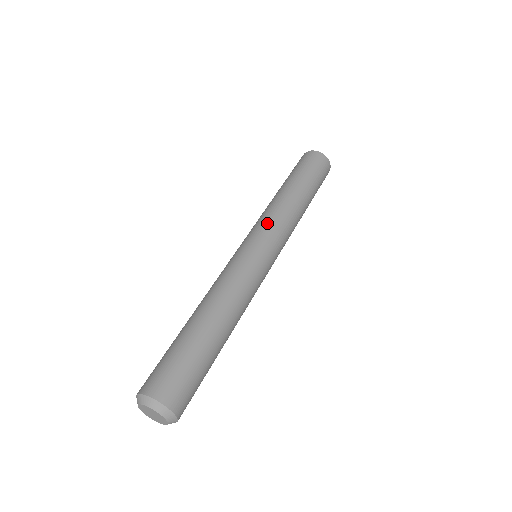
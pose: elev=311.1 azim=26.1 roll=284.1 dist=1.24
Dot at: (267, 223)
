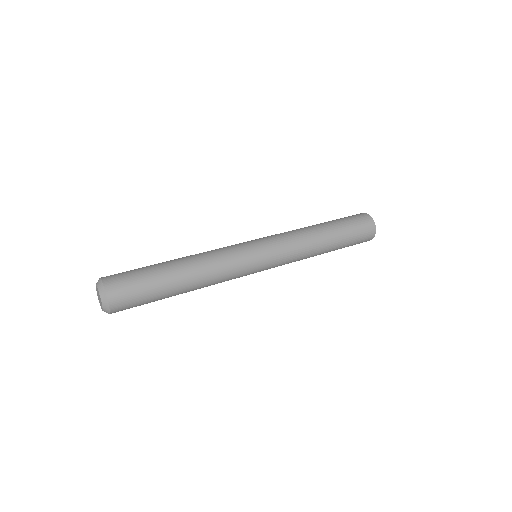
Dot at: occluded
